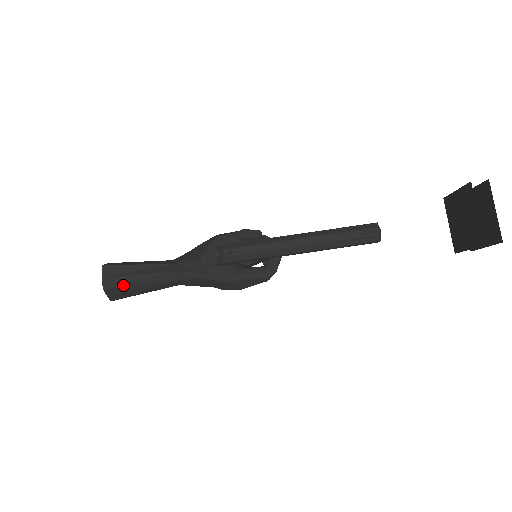
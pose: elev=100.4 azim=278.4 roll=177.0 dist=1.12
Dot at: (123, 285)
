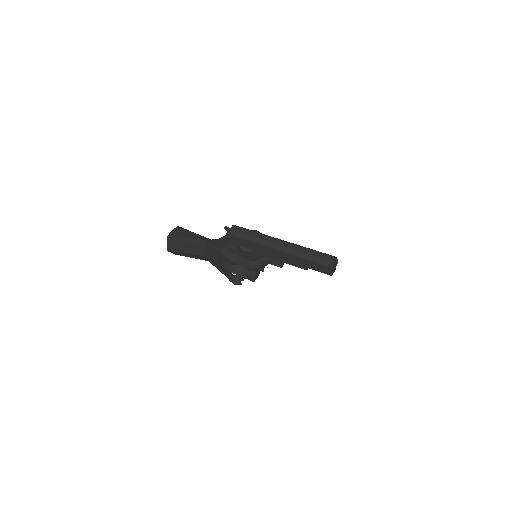
Dot at: (177, 238)
